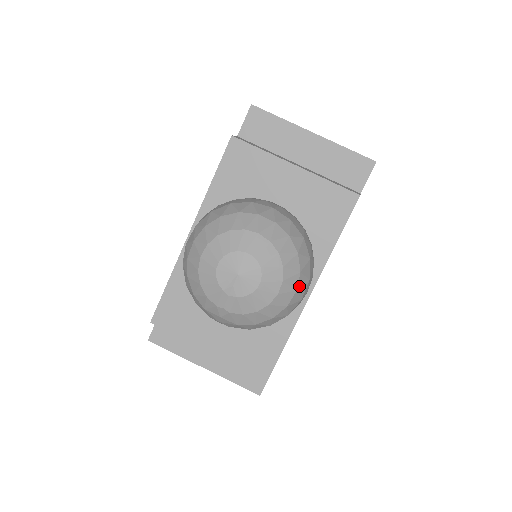
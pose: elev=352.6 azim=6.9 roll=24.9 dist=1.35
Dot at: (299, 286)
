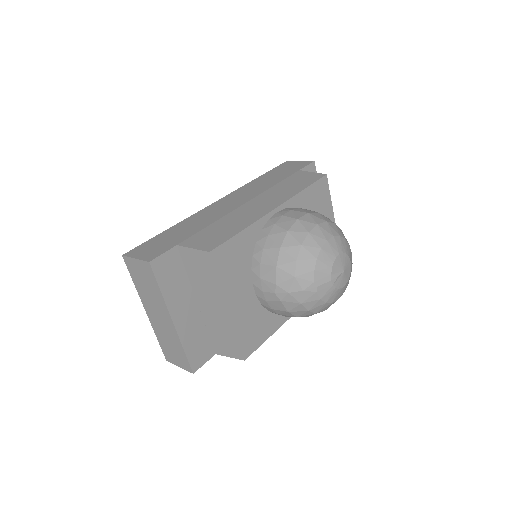
Dot at: occluded
